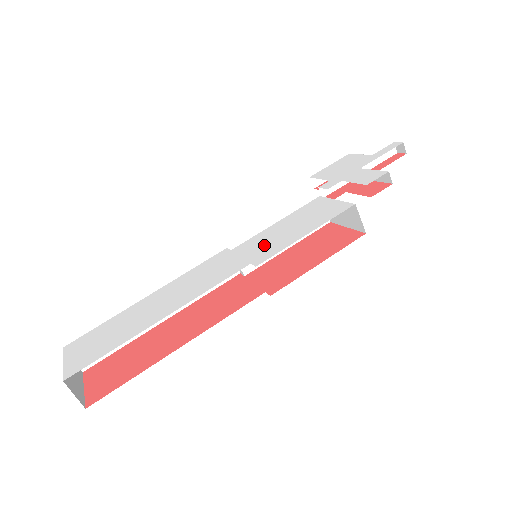
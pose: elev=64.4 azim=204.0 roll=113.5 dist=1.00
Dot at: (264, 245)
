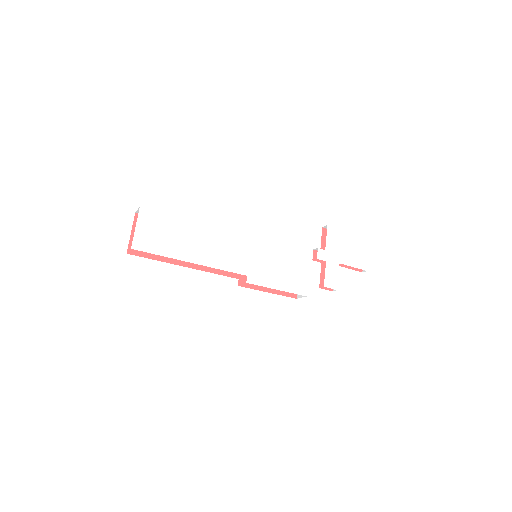
Dot at: (262, 268)
